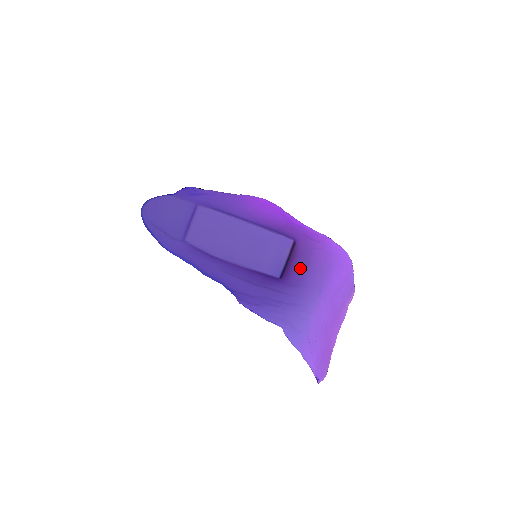
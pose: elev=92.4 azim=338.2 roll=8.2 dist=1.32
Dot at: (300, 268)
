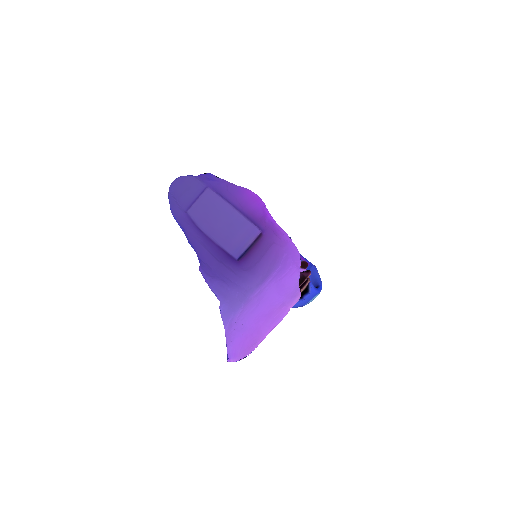
Dot at: (257, 257)
